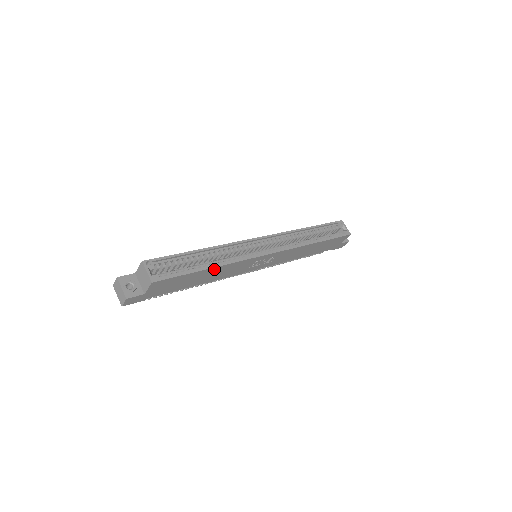
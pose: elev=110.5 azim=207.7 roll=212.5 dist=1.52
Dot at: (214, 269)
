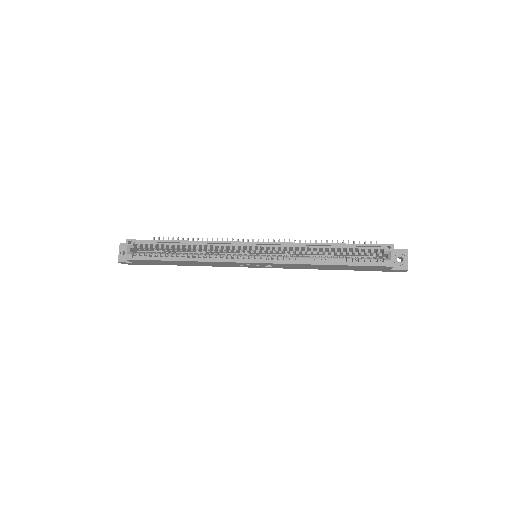
Dot at: (187, 261)
